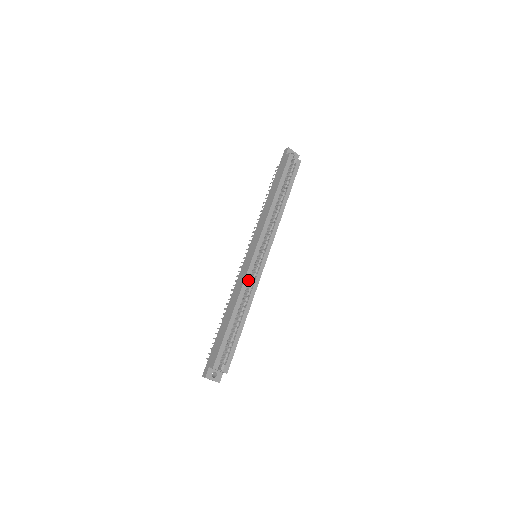
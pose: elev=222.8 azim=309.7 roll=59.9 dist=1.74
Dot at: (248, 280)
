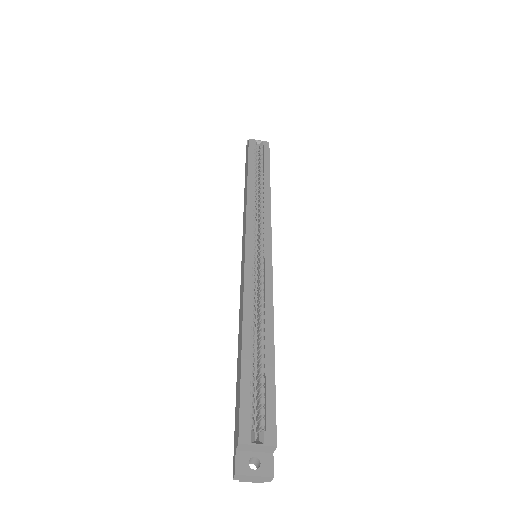
Dot at: (251, 282)
